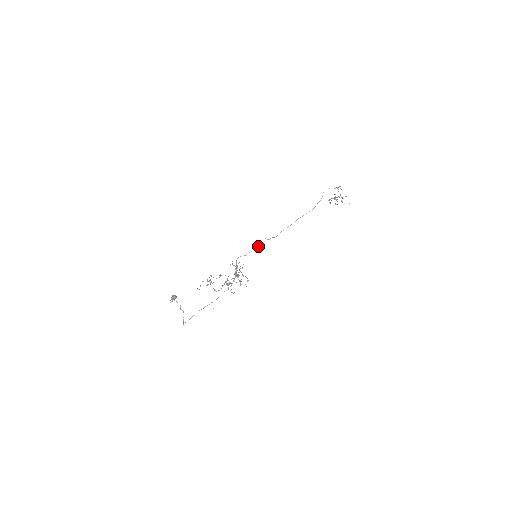
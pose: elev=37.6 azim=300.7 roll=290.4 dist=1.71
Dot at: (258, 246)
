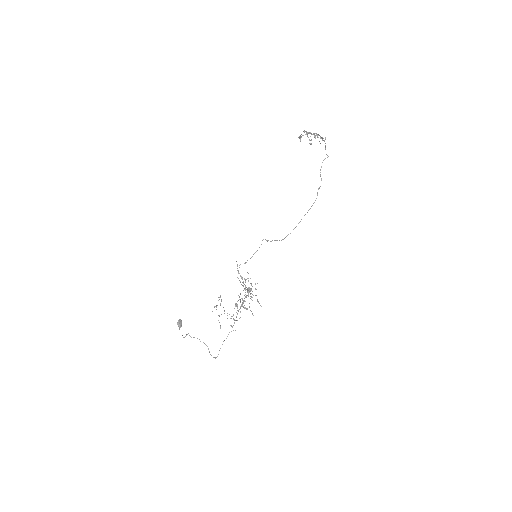
Dot at: occluded
